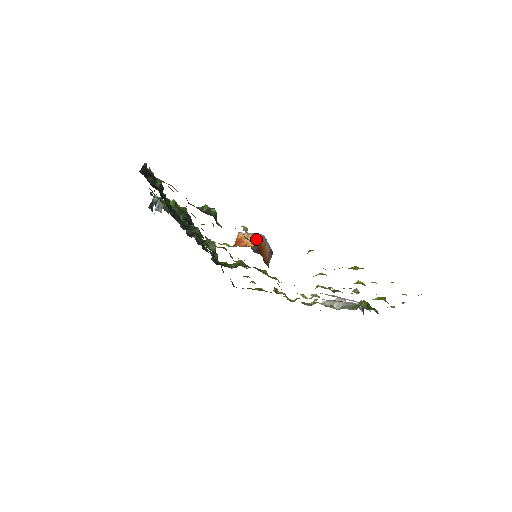
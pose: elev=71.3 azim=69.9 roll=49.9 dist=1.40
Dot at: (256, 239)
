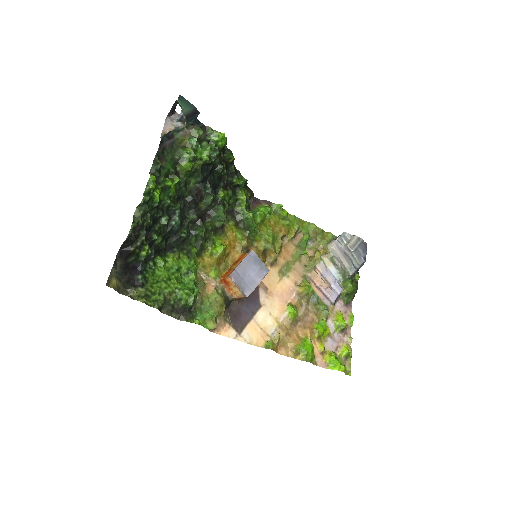
Dot at: (240, 295)
